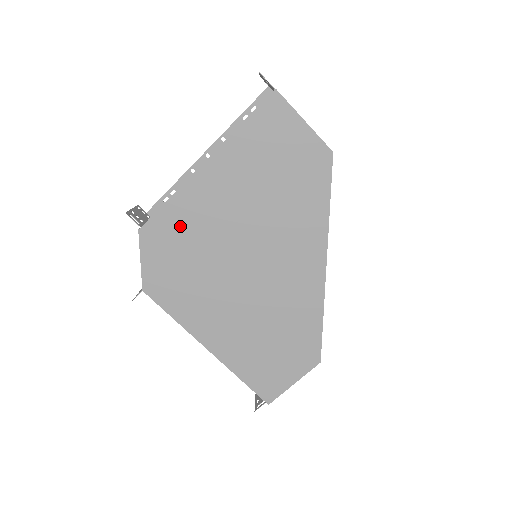
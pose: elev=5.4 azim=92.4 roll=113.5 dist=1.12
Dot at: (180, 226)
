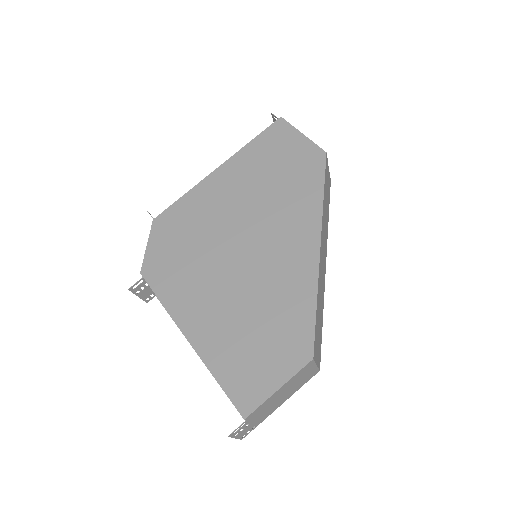
Dot at: (188, 215)
